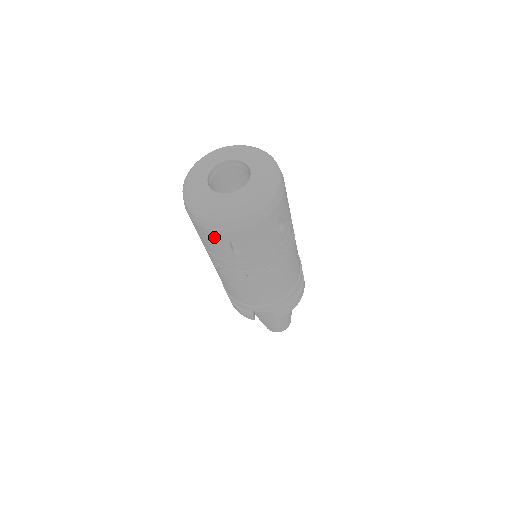
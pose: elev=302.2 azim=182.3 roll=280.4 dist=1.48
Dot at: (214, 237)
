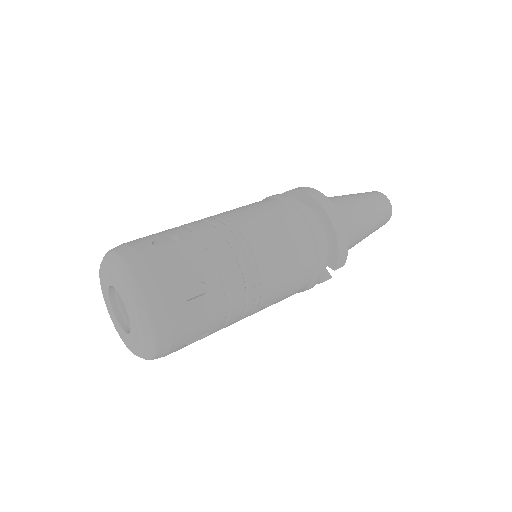
Dot at: occluded
